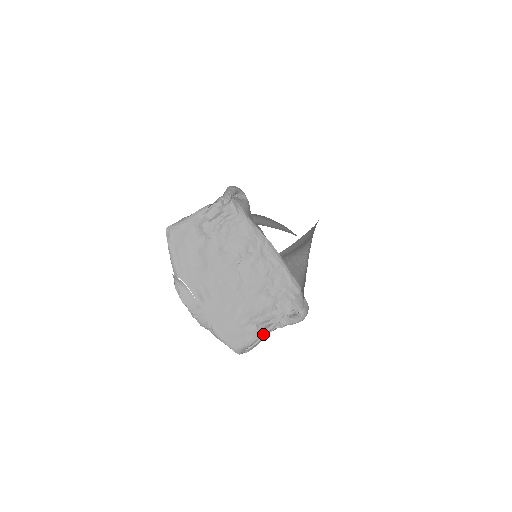
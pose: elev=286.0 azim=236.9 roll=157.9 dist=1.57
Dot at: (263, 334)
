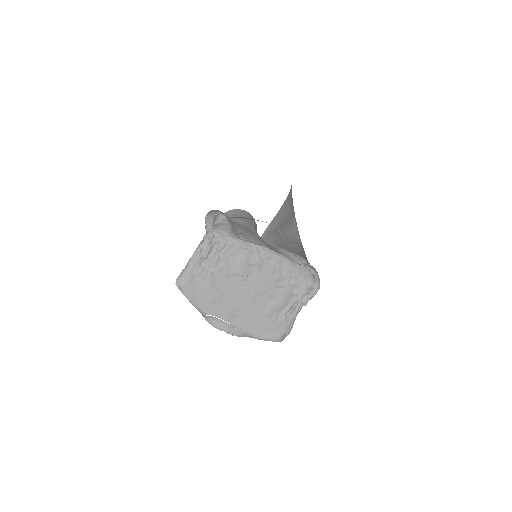
Dot at: (293, 318)
